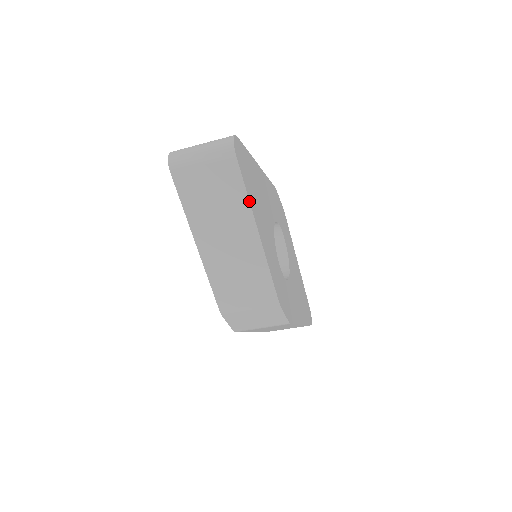
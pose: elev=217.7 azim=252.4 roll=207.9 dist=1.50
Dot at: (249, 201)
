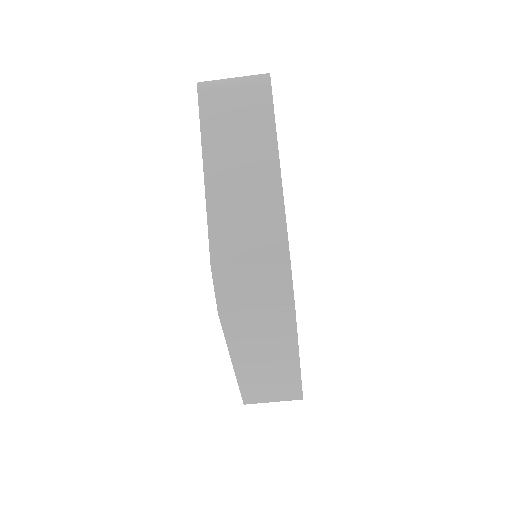
Dot at: (275, 127)
